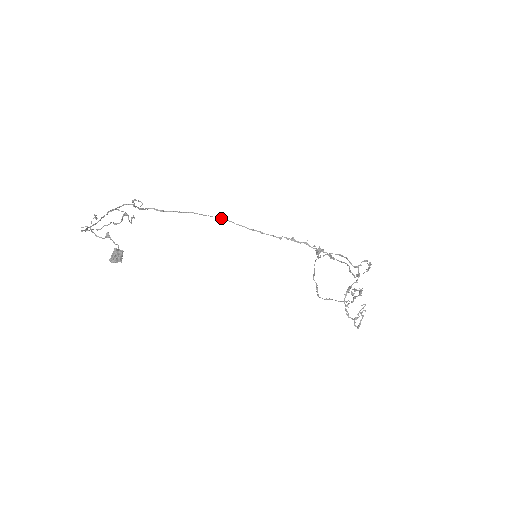
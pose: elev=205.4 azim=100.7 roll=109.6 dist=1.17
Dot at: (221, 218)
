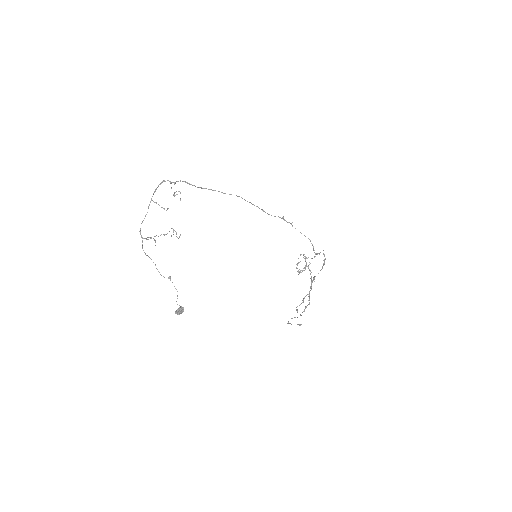
Dot at: (236, 195)
